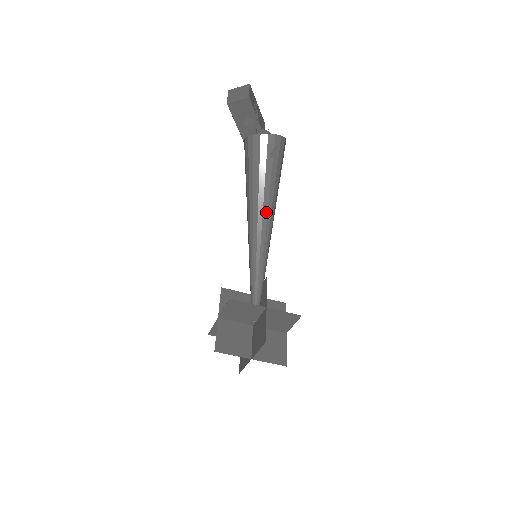
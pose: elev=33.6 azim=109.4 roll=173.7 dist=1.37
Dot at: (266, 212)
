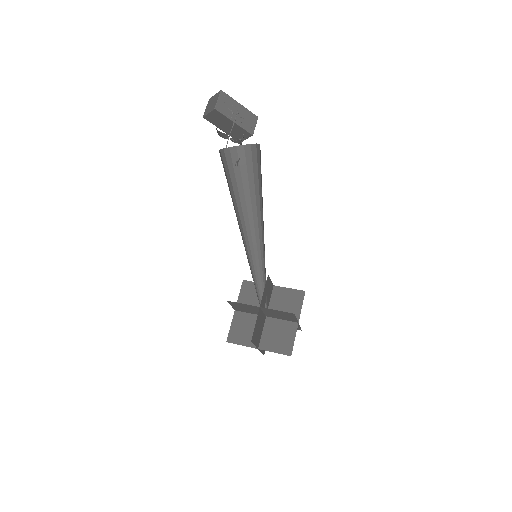
Dot at: (247, 220)
